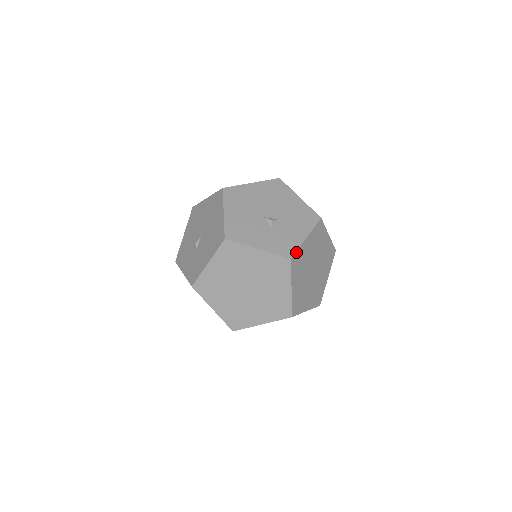
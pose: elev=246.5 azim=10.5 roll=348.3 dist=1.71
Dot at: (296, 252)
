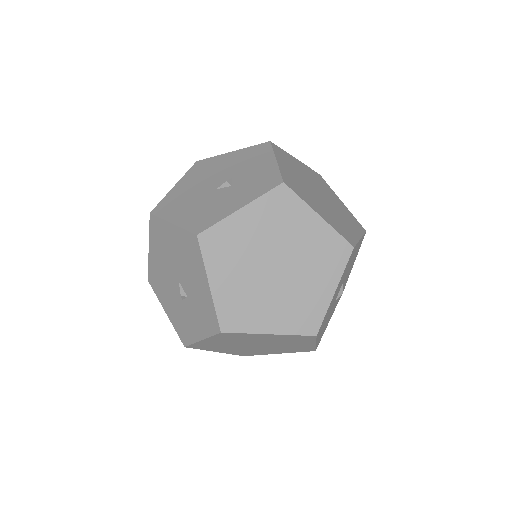
Dot at: (281, 175)
